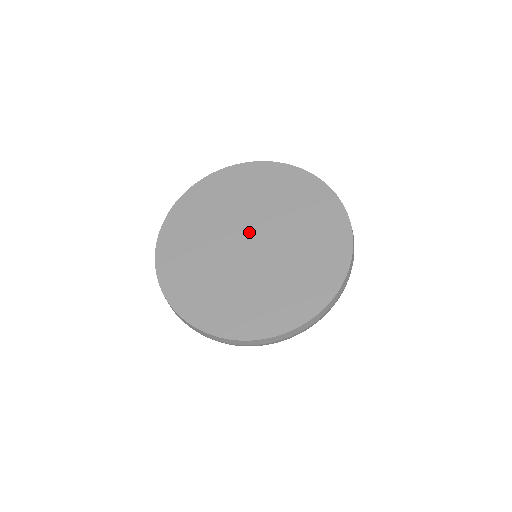
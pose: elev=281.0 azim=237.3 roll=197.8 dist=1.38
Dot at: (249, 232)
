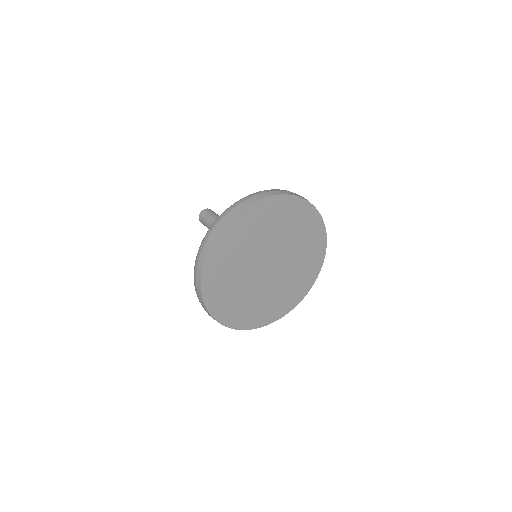
Dot at: (264, 263)
